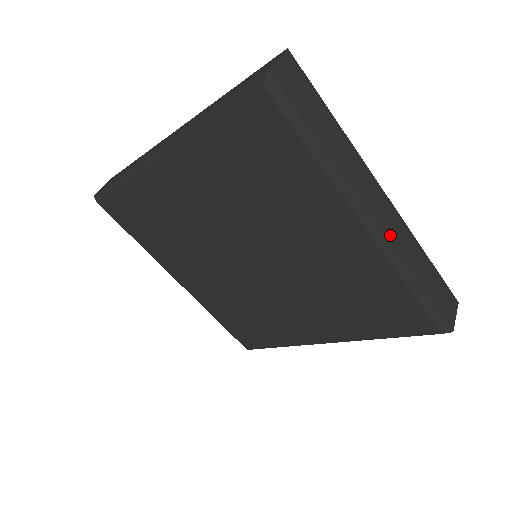
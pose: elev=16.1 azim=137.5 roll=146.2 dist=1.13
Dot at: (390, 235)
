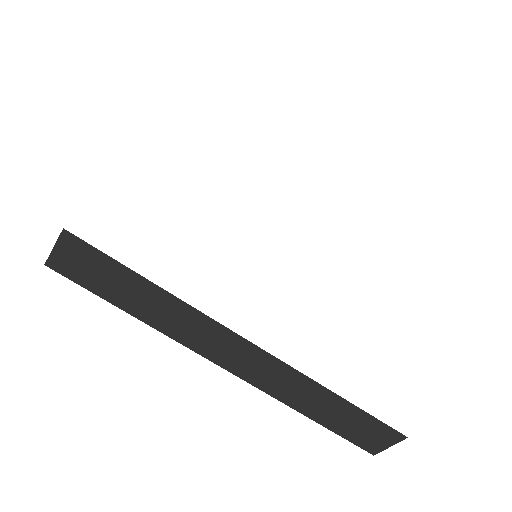
Dot at: (256, 380)
